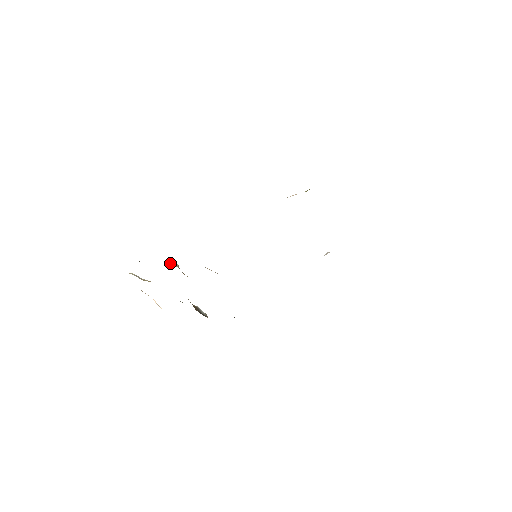
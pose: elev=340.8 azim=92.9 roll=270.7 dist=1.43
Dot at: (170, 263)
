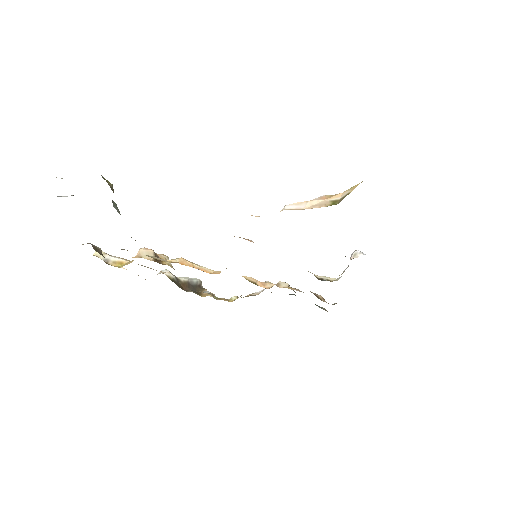
Dot at: (142, 256)
